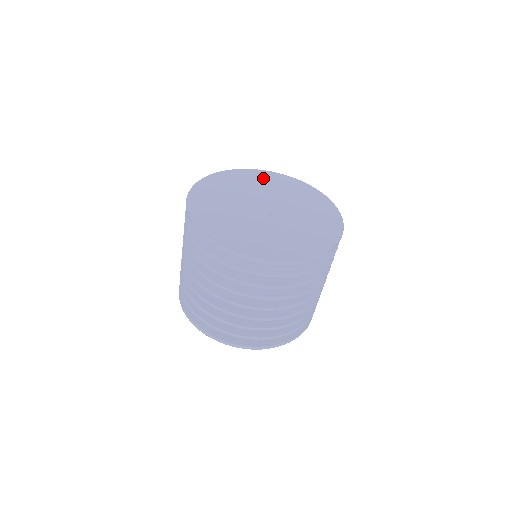
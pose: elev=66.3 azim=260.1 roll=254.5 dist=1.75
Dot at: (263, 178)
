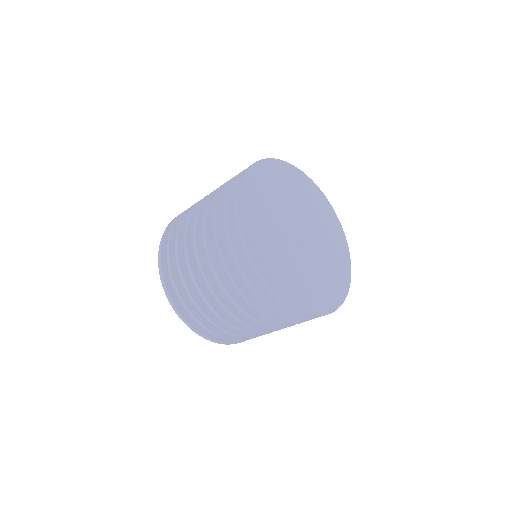
Dot at: (331, 223)
